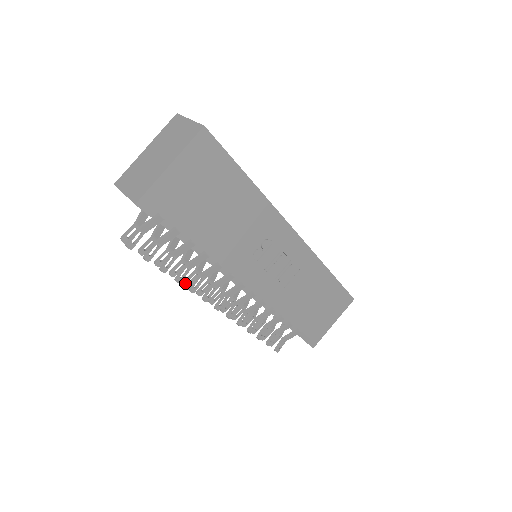
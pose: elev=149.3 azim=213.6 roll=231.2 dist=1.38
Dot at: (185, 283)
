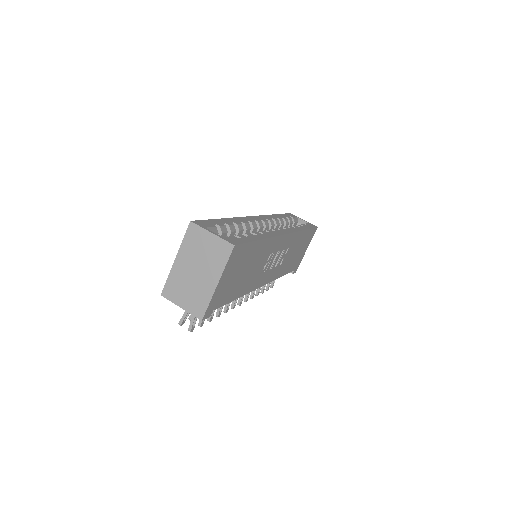
Dot at: occluded
